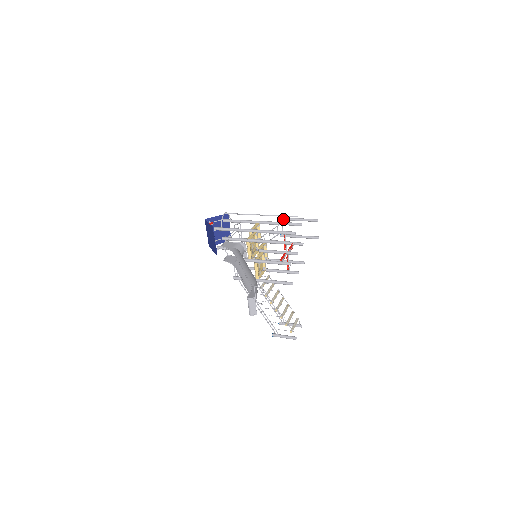
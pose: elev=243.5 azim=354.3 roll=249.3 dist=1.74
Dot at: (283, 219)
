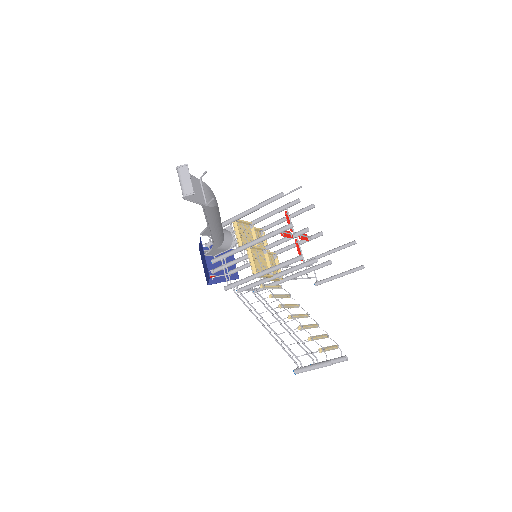
Dot at: (312, 258)
